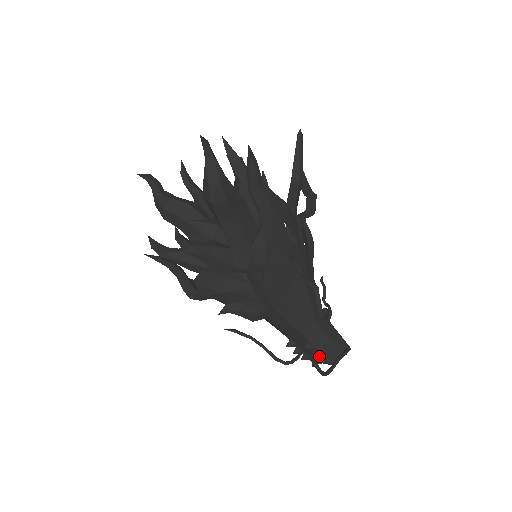
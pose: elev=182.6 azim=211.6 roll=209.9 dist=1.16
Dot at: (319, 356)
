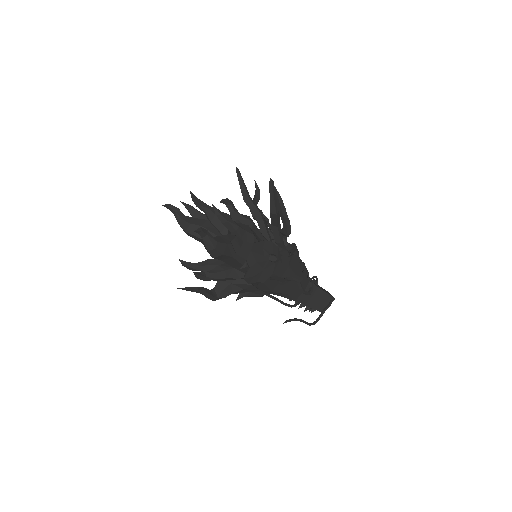
Dot at: (311, 308)
